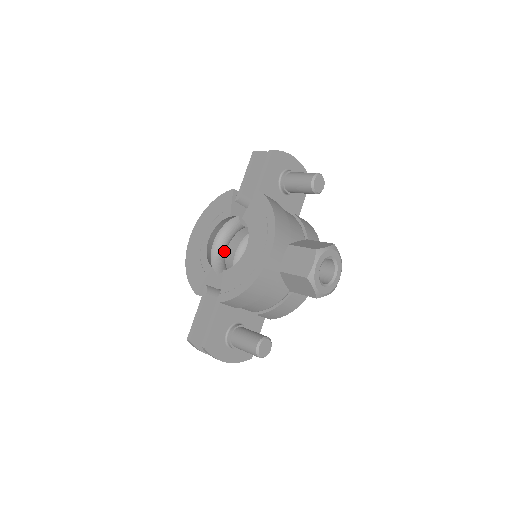
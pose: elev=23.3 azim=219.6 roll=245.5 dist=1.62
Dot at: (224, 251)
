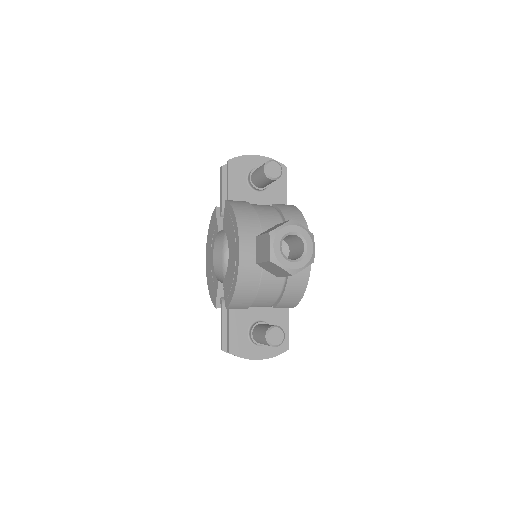
Dot at: occluded
